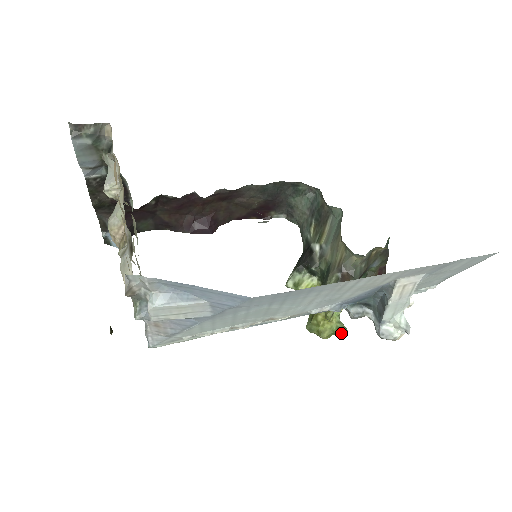
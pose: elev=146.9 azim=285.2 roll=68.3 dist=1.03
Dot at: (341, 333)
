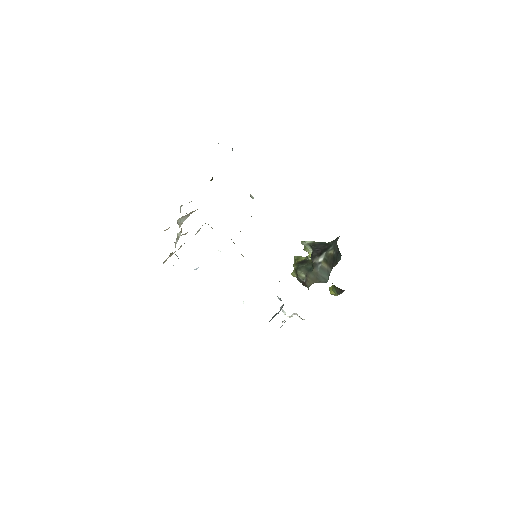
Dot at: occluded
